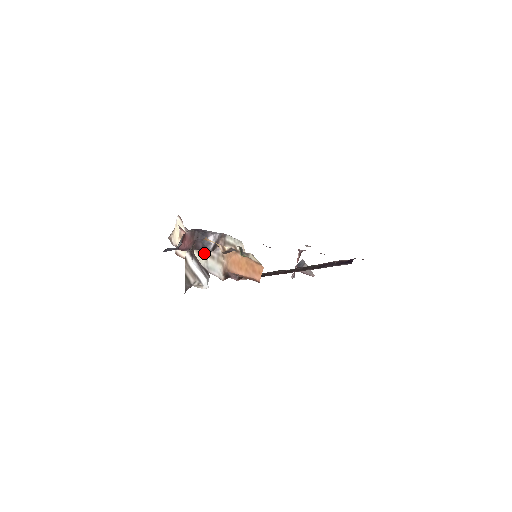
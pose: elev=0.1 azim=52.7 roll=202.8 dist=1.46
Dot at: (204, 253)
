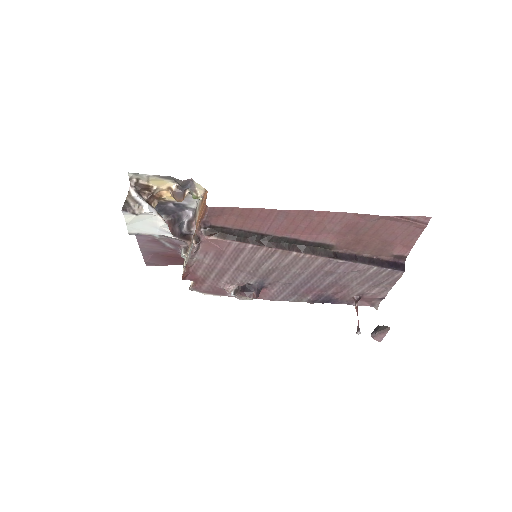
Dot at: occluded
